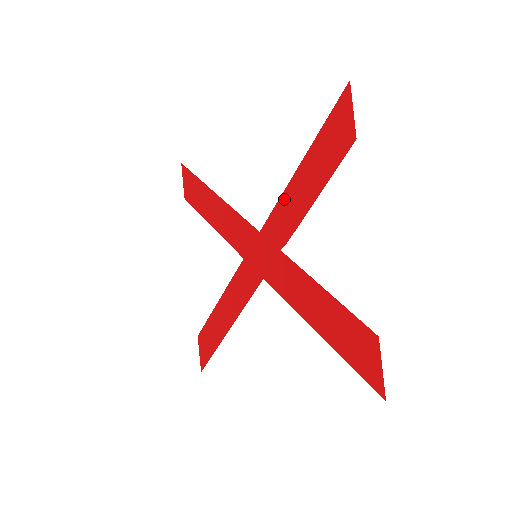
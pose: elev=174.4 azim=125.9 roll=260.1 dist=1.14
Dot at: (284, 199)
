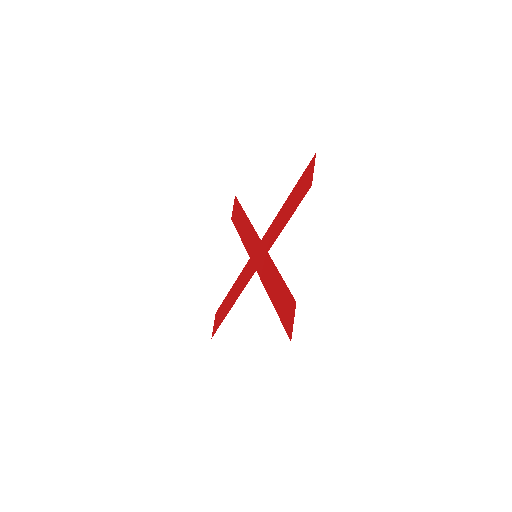
Dot at: (276, 220)
